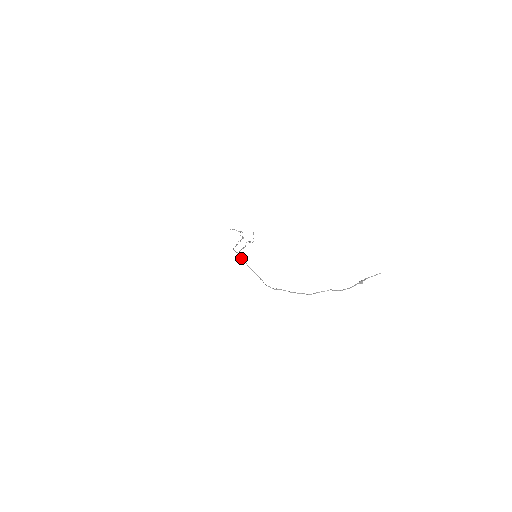
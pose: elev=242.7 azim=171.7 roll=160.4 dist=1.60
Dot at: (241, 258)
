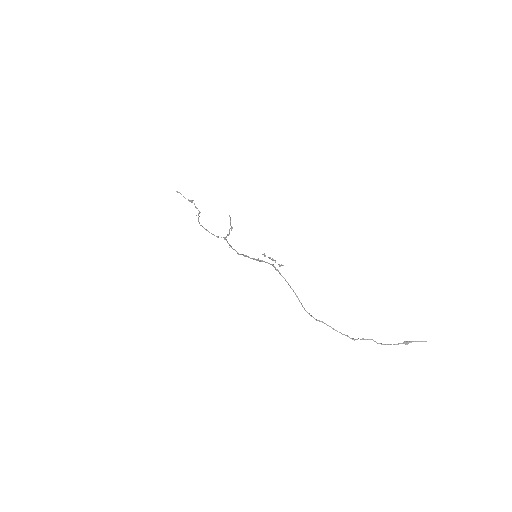
Dot at: (258, 258)
